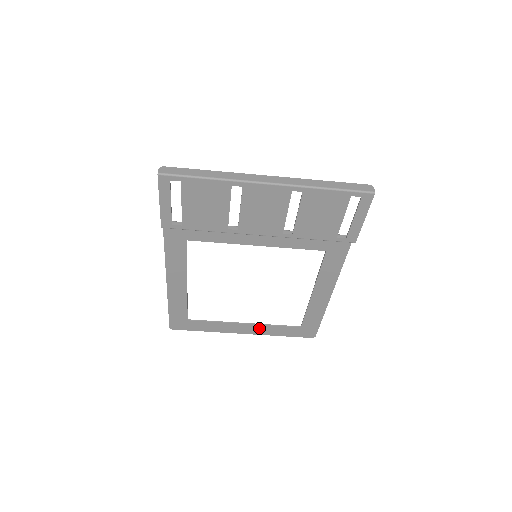
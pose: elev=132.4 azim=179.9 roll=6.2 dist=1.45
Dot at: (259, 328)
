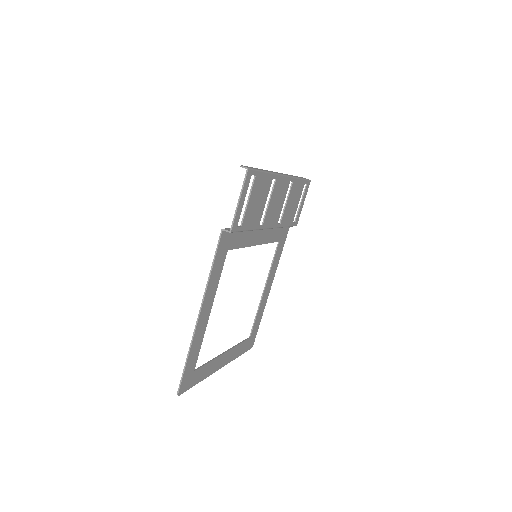
Dot at: (231, 353)
